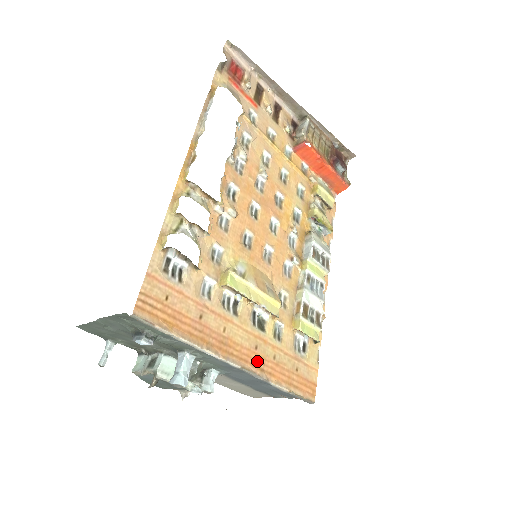
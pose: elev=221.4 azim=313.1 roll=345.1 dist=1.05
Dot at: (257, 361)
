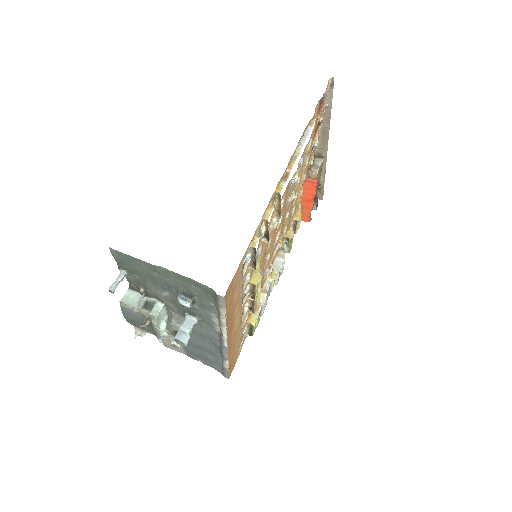
Dot at: (232, 343)
